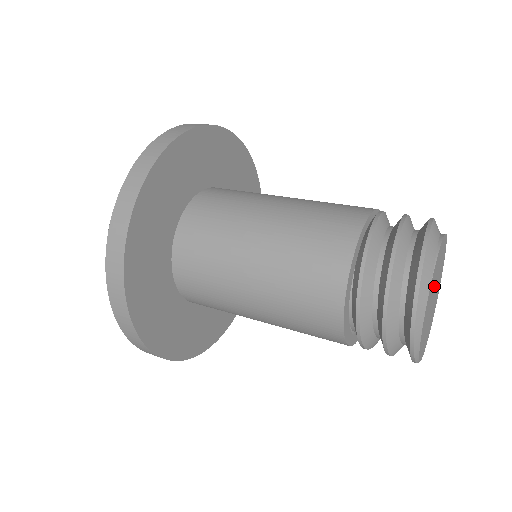
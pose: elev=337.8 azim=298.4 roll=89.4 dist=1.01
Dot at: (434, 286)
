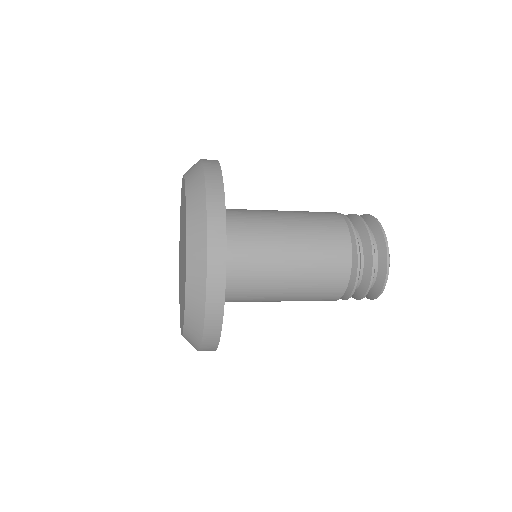
Dot at: occluded
